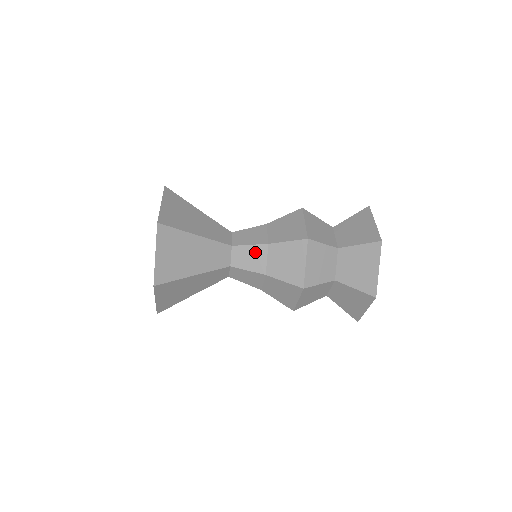
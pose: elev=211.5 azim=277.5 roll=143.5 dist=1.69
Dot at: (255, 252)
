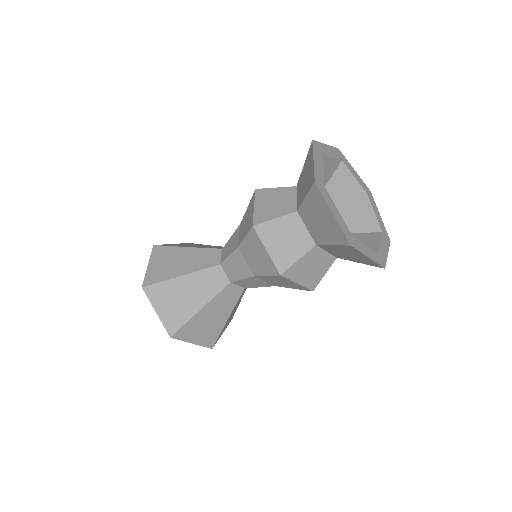
Dot at: (233, 238)
